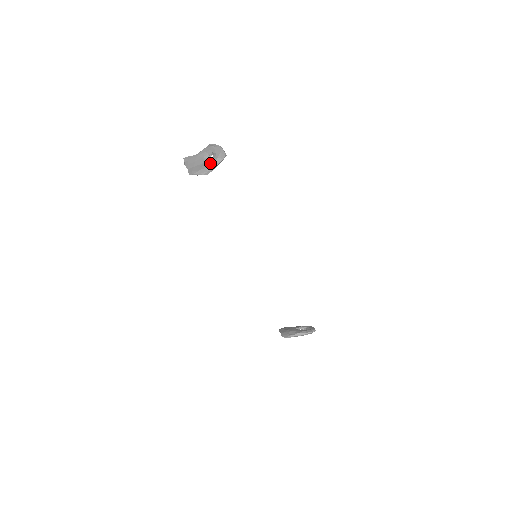
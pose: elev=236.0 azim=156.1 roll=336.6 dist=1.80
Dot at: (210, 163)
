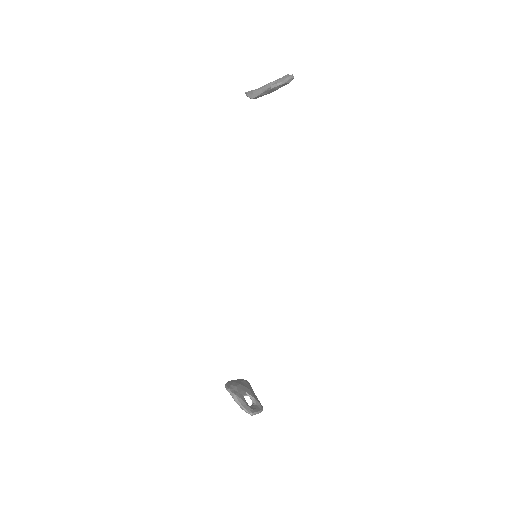
Dot at: (262, 86)
